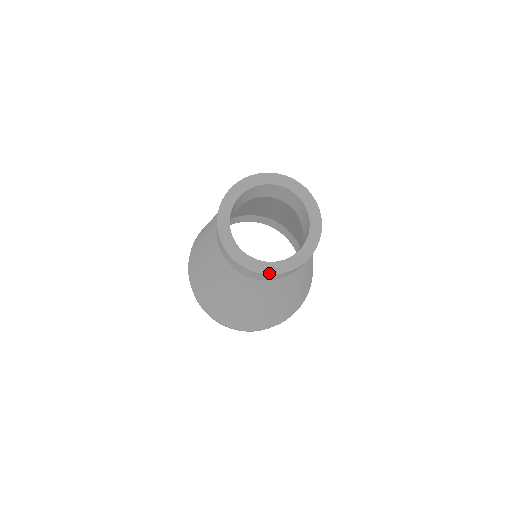
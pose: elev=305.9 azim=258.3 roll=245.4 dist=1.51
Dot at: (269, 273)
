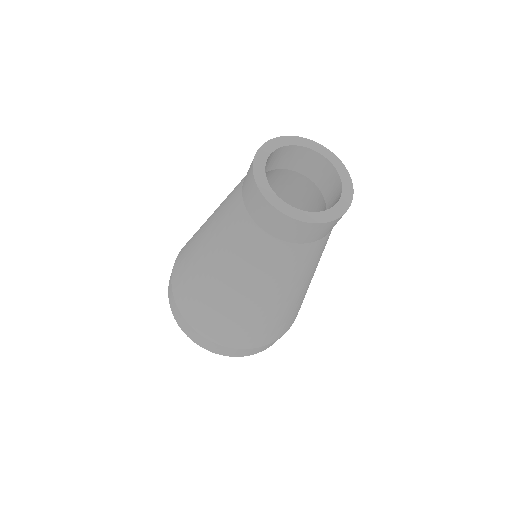
Dot at: (315, 222)
